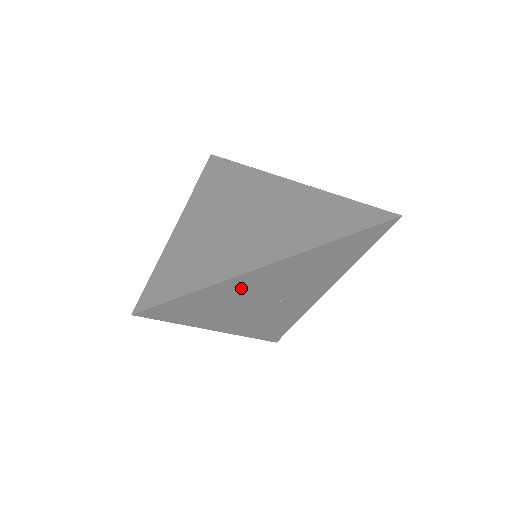
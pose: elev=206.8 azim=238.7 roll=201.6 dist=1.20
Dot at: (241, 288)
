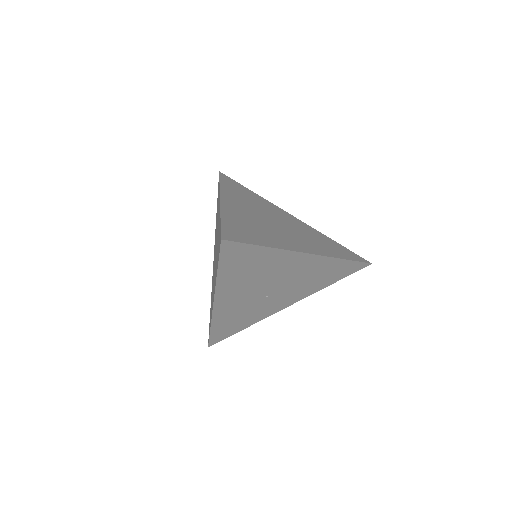
Dot at: (276, 264)
